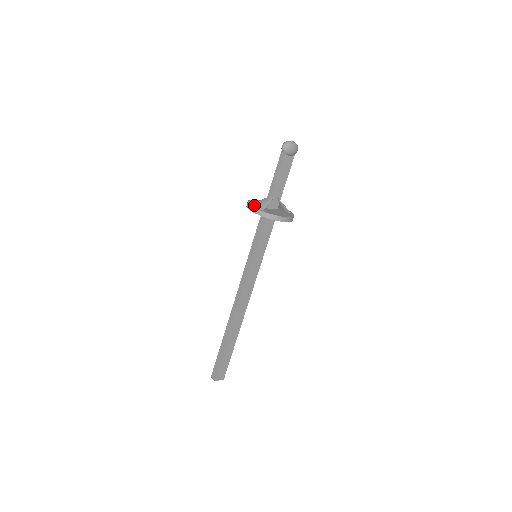
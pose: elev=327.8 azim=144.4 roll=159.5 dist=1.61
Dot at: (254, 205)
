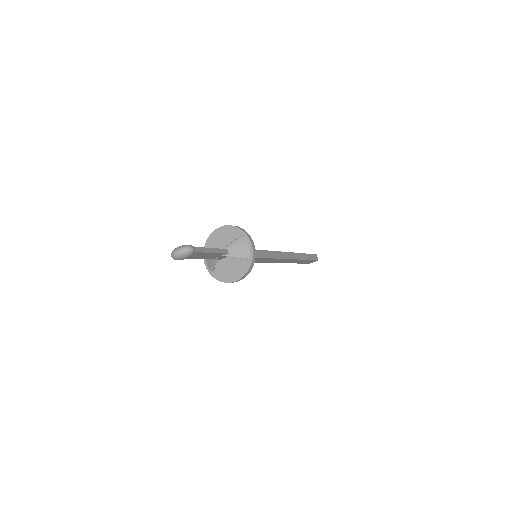
Dot at: (206, 260)
